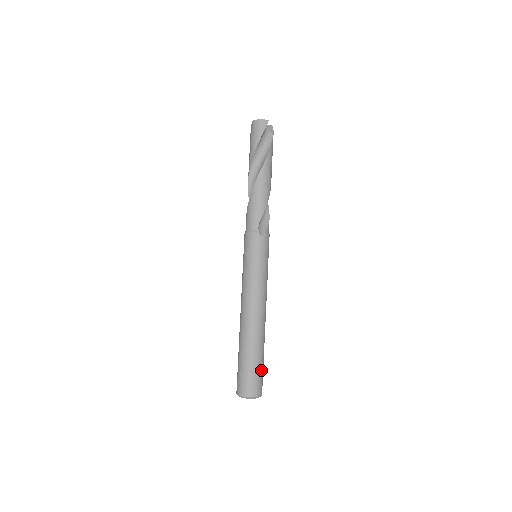
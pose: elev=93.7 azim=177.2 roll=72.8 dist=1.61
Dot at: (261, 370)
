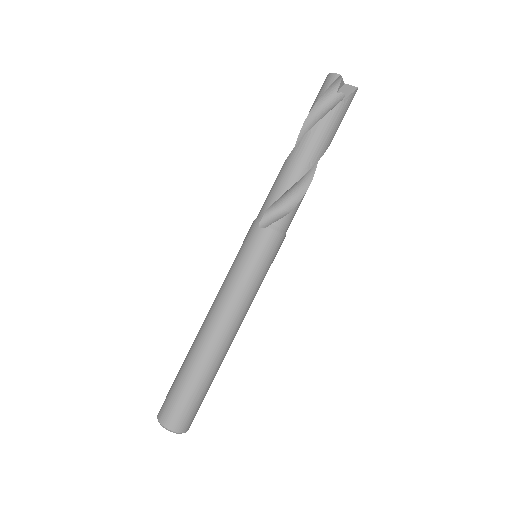
Dot at: (187, 399)
